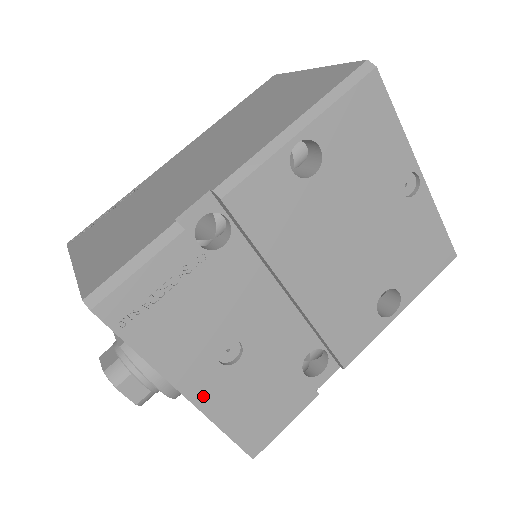
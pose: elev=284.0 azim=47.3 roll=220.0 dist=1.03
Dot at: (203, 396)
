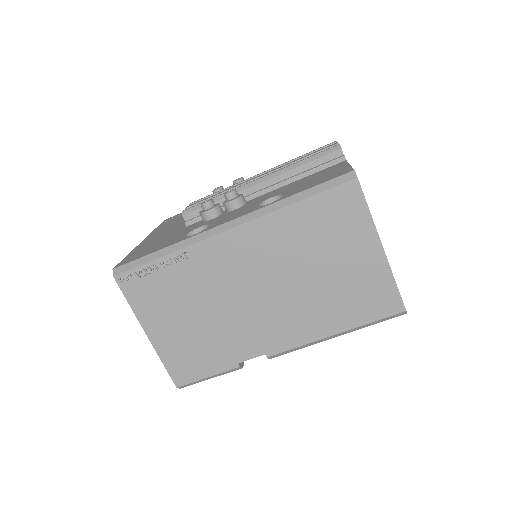
Dot at: occluded
